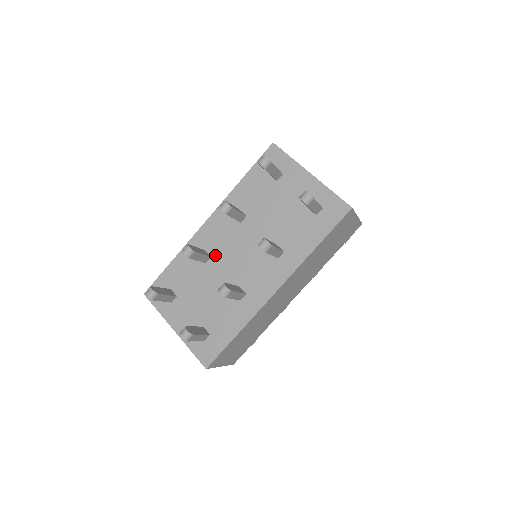
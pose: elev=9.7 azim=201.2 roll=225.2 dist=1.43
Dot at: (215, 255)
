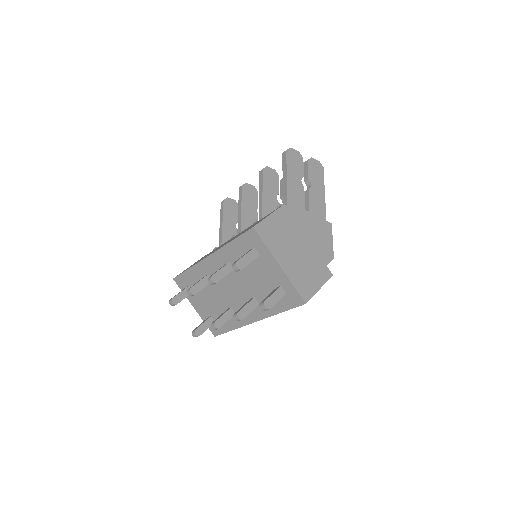
Dot at: occluded
